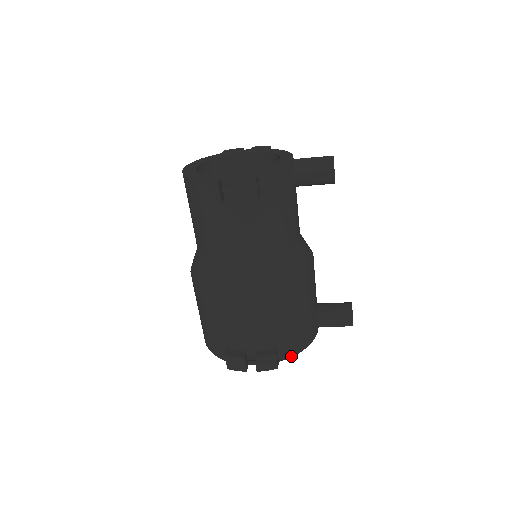
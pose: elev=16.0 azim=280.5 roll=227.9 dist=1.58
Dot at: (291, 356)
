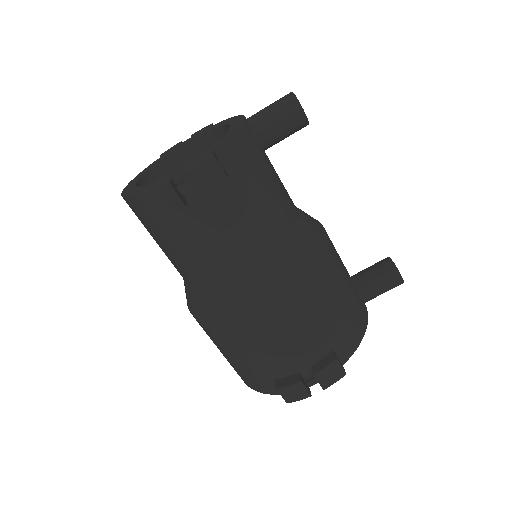
Dot at: (353, 352)
